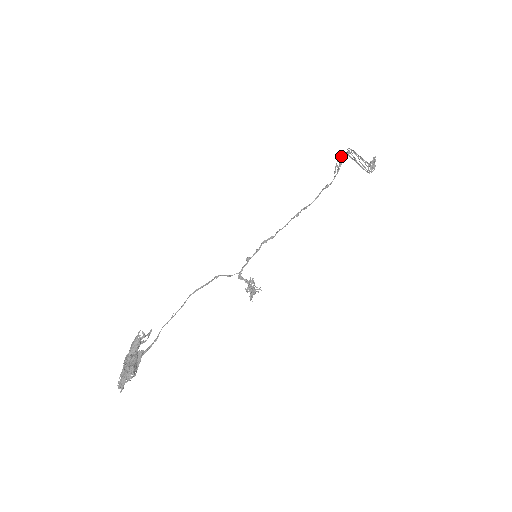
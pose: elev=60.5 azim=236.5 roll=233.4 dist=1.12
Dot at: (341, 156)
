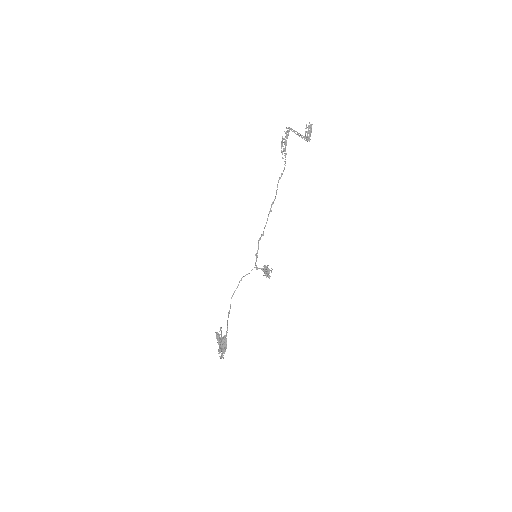
Dot at: (281, 143)
